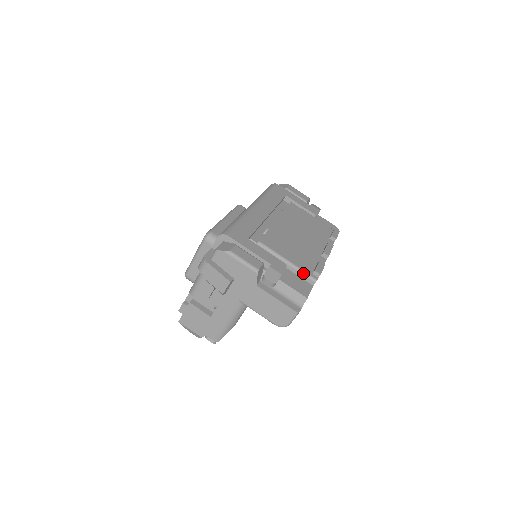
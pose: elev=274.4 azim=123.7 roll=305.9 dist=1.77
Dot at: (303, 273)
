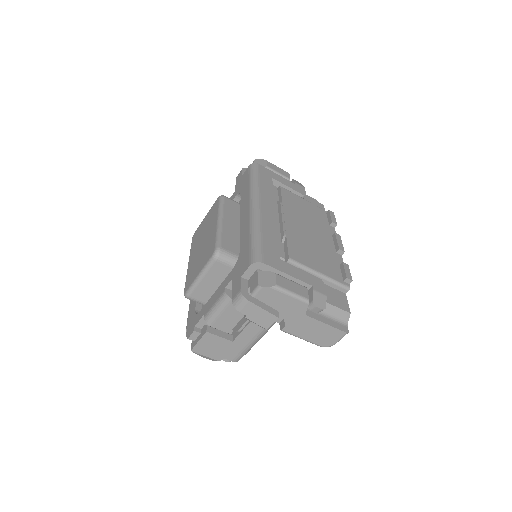
Dot at: (336, 283)
